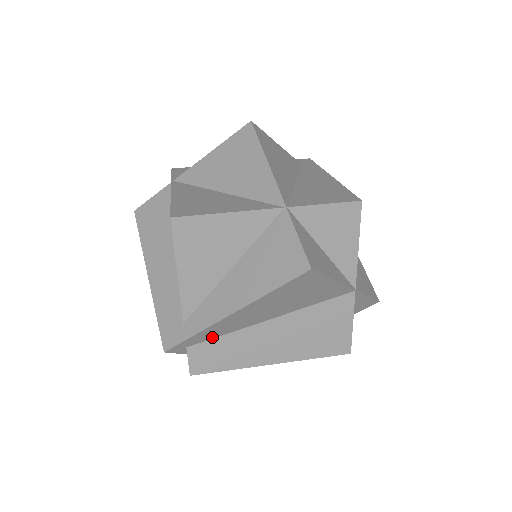
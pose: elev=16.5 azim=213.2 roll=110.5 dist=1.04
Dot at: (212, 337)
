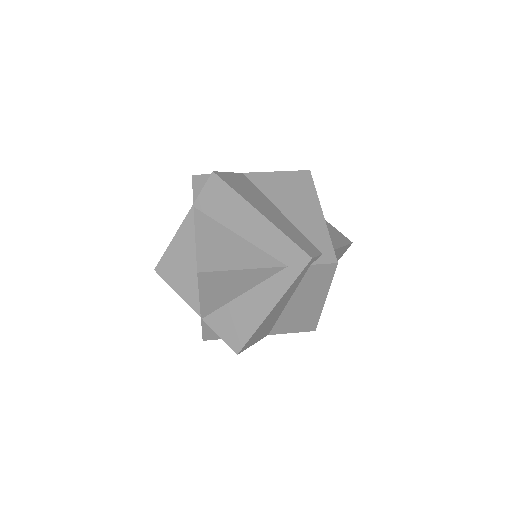
Dot at: occluded
